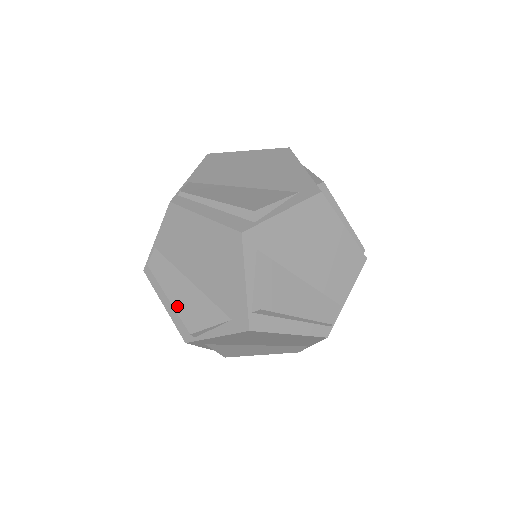
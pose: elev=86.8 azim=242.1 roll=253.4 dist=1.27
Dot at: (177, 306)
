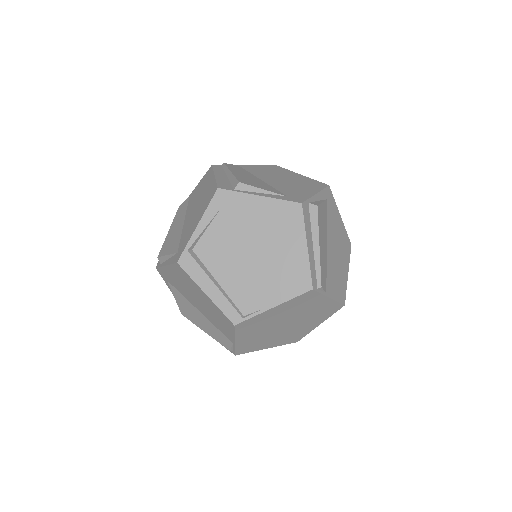
Dot at: (168, 236)
